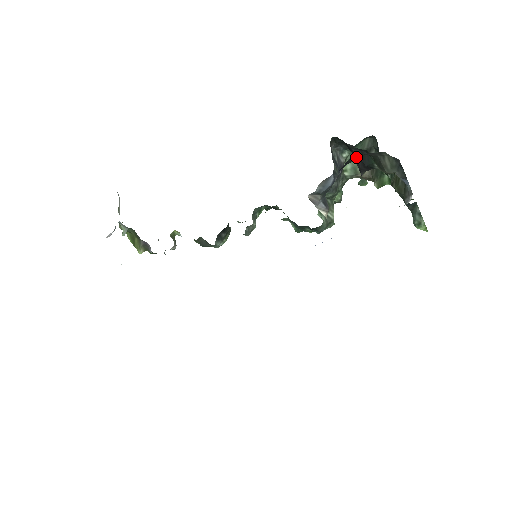
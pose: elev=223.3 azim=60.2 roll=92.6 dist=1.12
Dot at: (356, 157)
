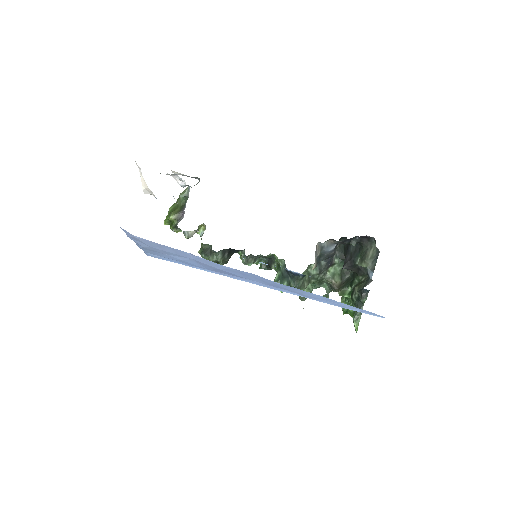
Dot at: (356, 242)
